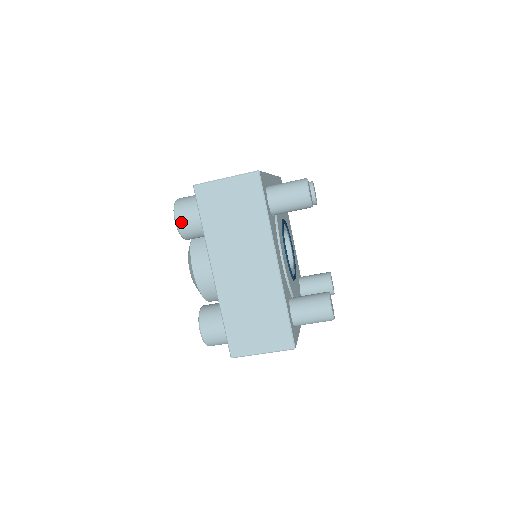
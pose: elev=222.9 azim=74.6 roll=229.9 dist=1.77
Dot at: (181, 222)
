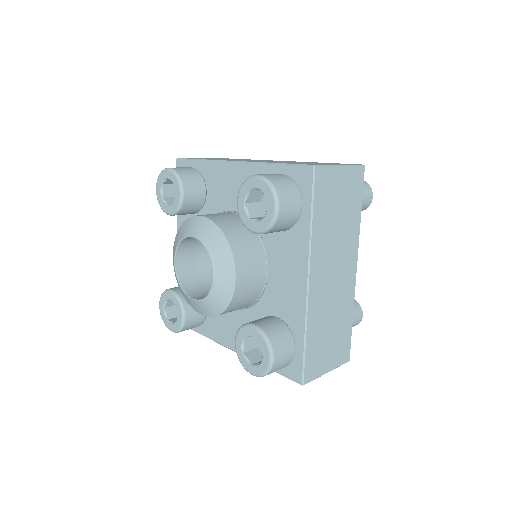
Dot at: occluded
